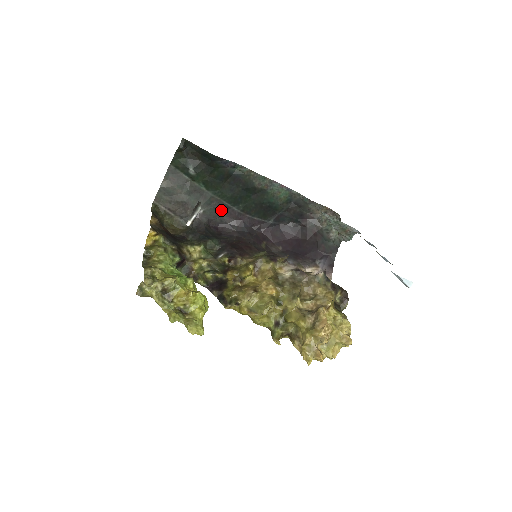
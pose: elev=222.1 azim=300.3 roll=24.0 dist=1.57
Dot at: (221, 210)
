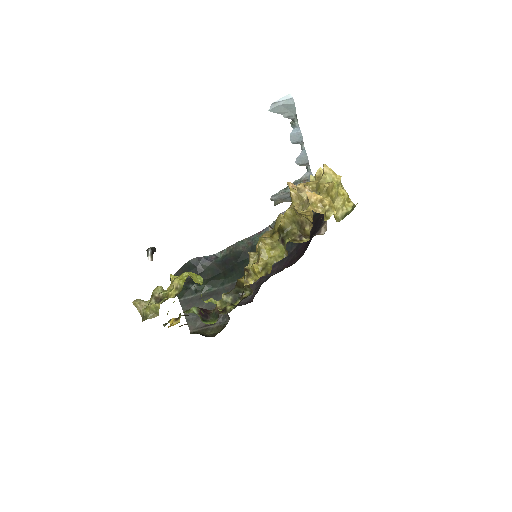
Dot at: occluded
